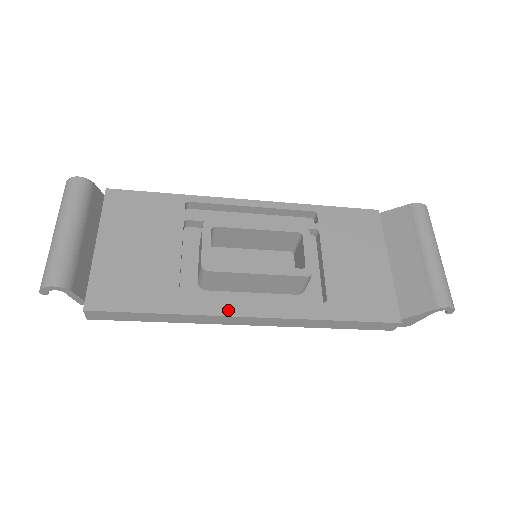
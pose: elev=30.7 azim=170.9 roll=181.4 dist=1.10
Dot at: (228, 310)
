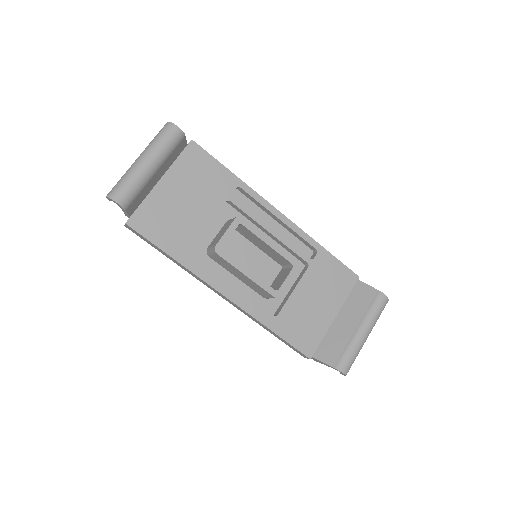
Dot at: (213, 282)
